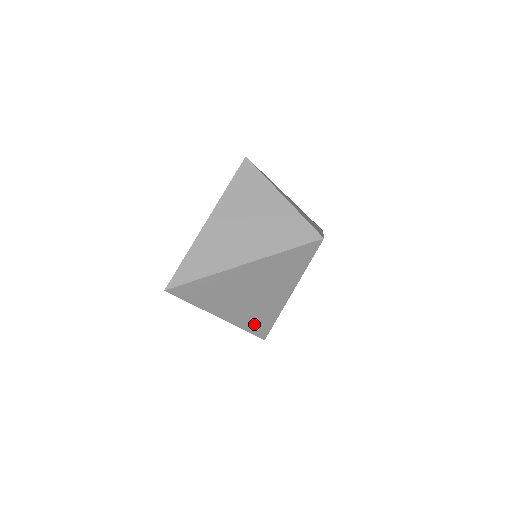
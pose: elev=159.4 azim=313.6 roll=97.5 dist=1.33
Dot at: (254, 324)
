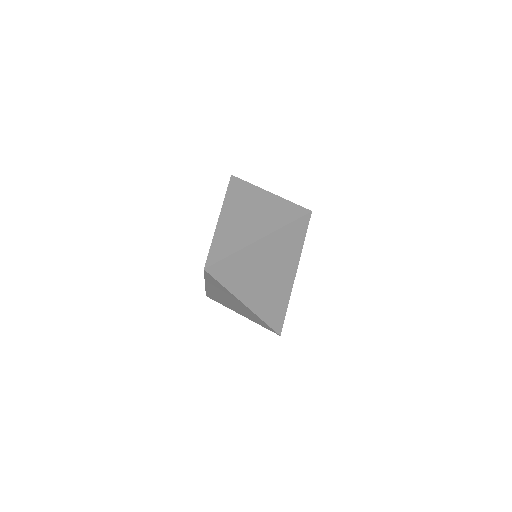
Dot at: (271, 314)
